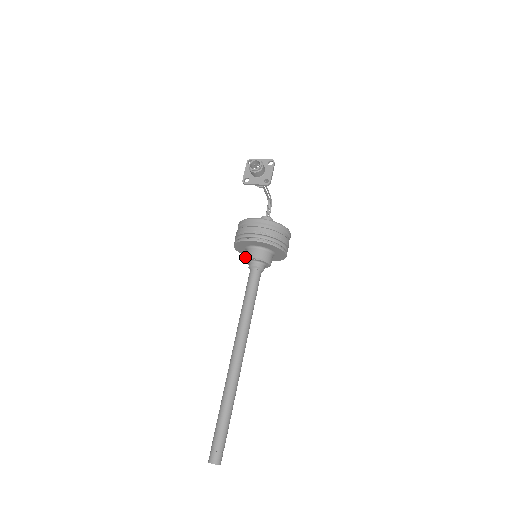
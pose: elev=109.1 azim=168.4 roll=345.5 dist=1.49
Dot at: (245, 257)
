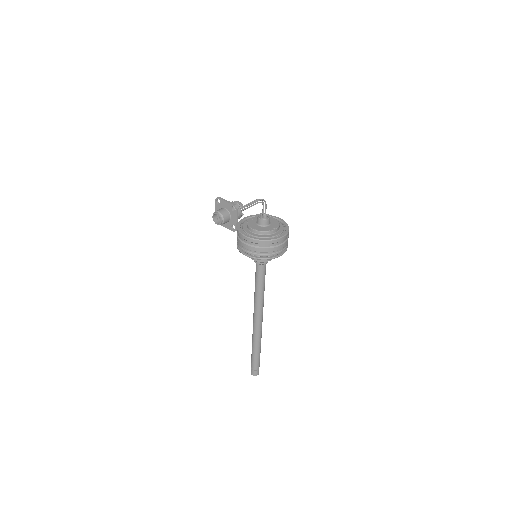
Dot at: occluded
